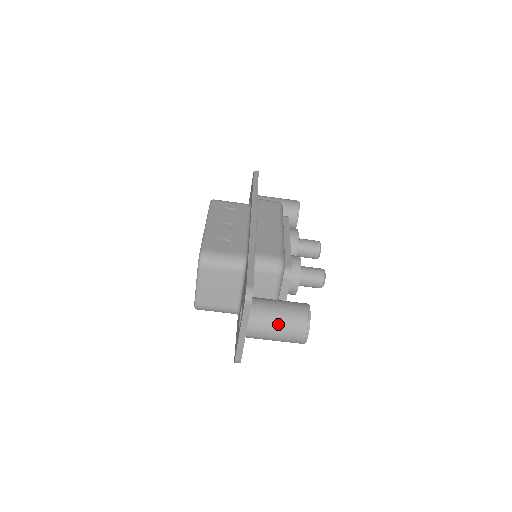
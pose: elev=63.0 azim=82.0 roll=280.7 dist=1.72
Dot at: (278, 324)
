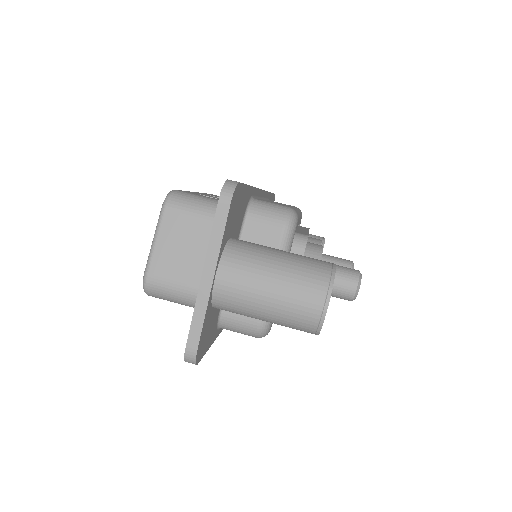
Dot at: (275, 269)
